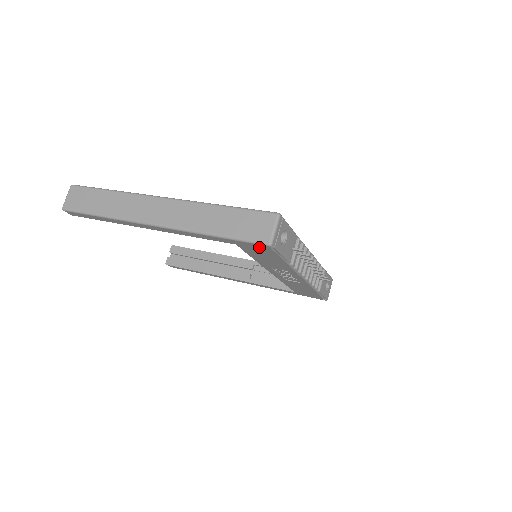
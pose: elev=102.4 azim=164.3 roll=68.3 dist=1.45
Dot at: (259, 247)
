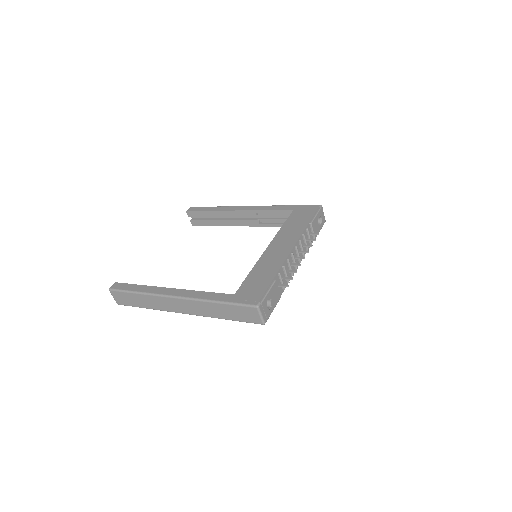
Dot at: occluded
